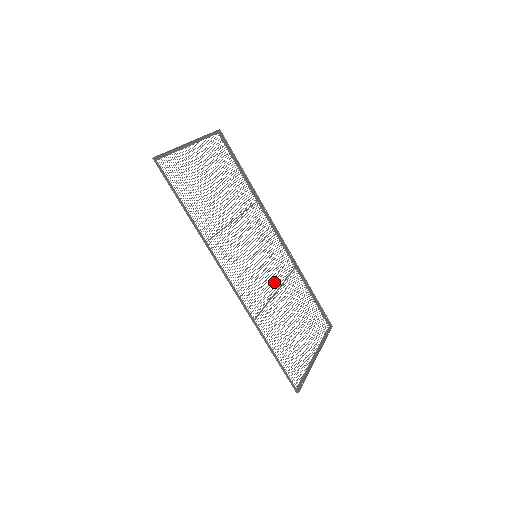
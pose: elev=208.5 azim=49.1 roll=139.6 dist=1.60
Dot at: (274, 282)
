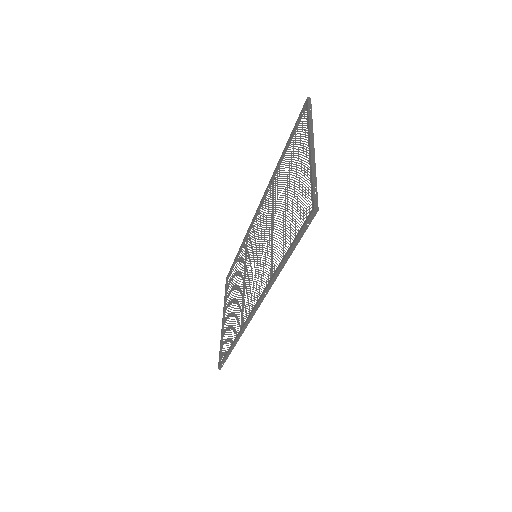
Dot at: occluded
